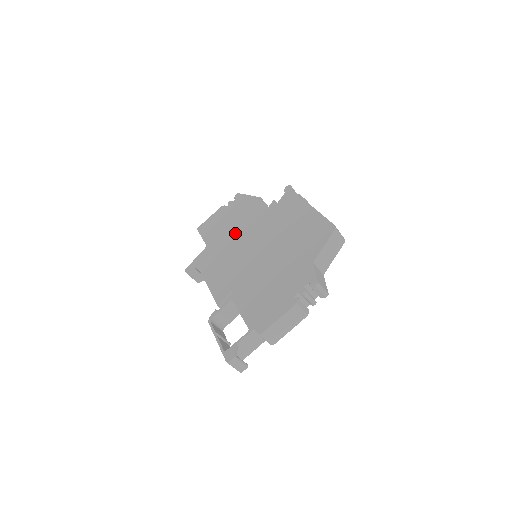
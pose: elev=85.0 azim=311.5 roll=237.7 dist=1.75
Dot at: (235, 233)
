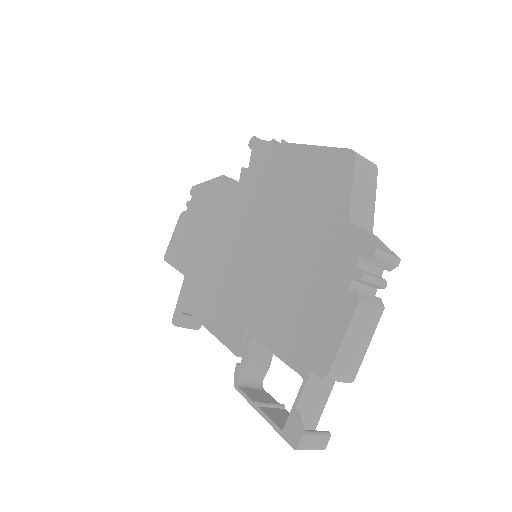
Dot at: (212, 239)
